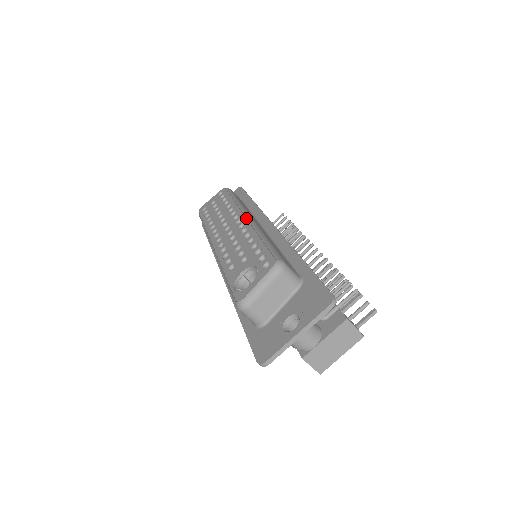
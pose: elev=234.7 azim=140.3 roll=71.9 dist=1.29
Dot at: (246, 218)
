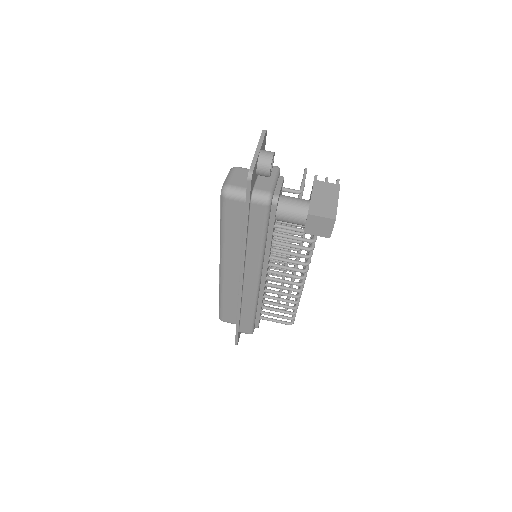
Dot at: occluded
